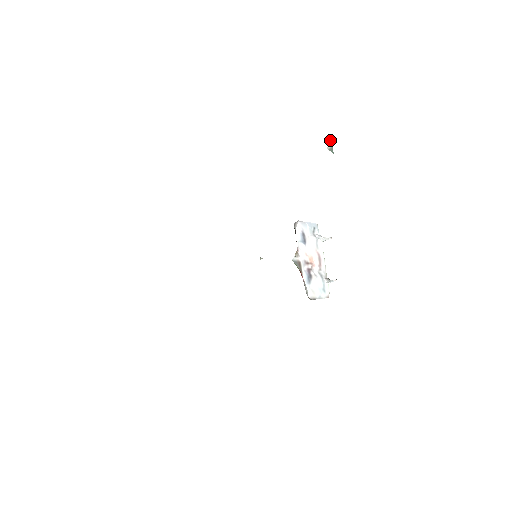
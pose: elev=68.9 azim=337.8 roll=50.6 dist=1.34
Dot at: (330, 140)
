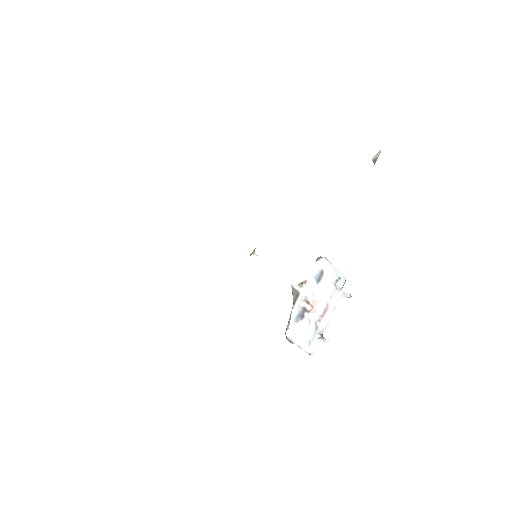
Dot at: (379, 151)
